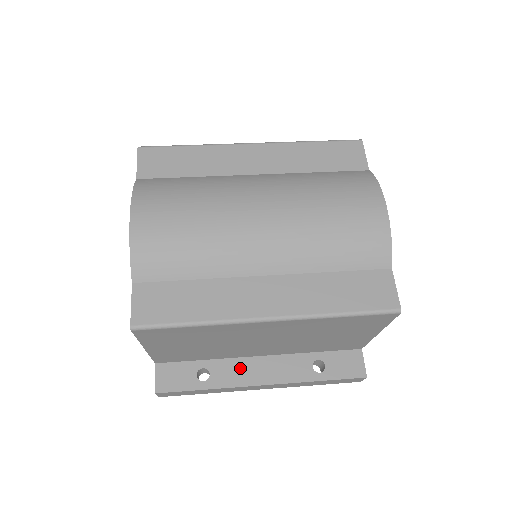
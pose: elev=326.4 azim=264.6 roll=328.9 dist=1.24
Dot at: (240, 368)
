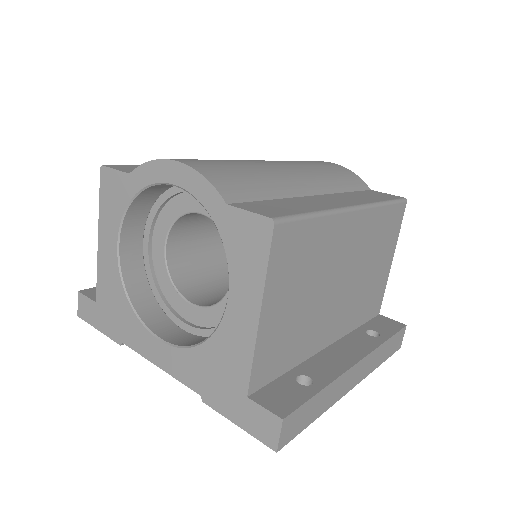
Dot at: (326, 361)
